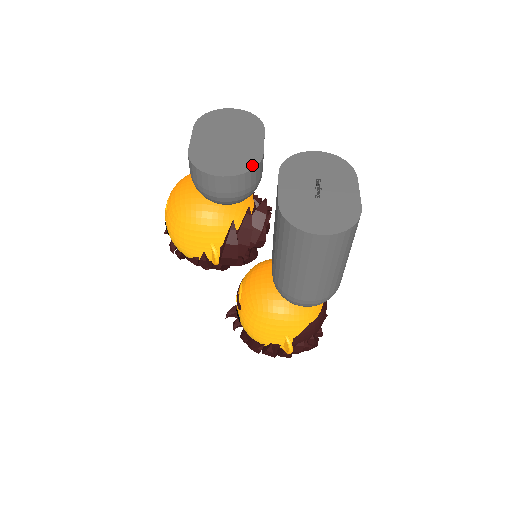
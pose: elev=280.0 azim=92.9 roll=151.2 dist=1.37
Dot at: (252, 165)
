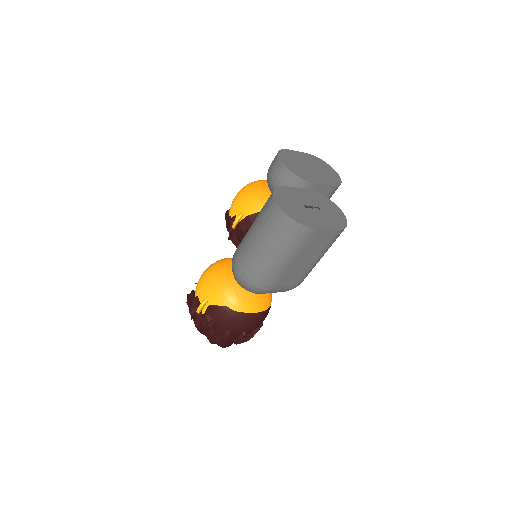
Dot at: (302, 177)
